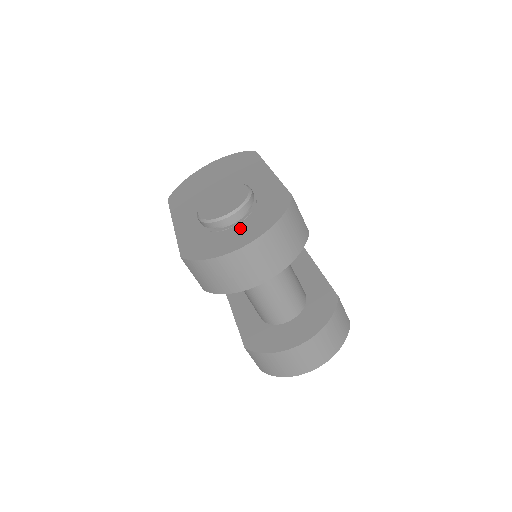
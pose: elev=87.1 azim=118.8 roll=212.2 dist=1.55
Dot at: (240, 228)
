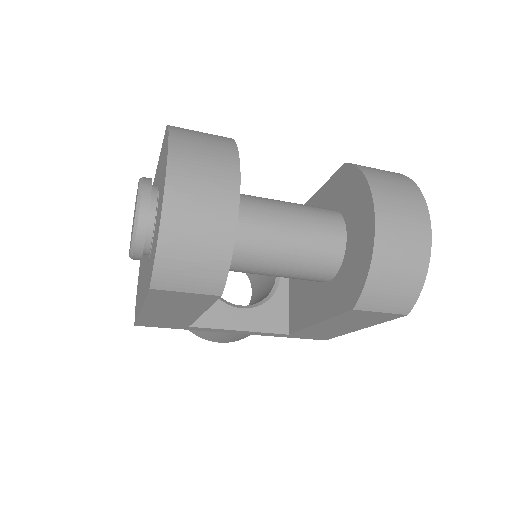
Dot at: (159, 194)
